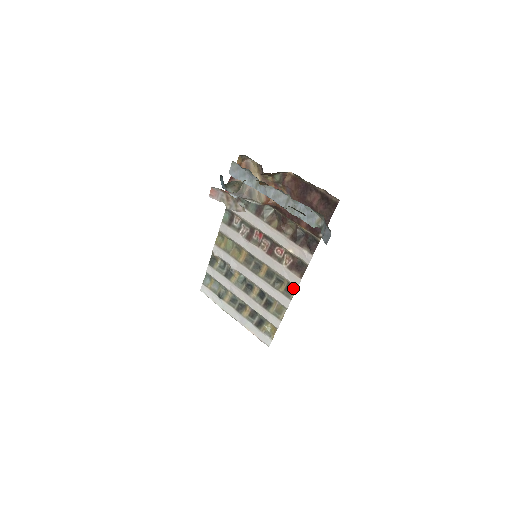
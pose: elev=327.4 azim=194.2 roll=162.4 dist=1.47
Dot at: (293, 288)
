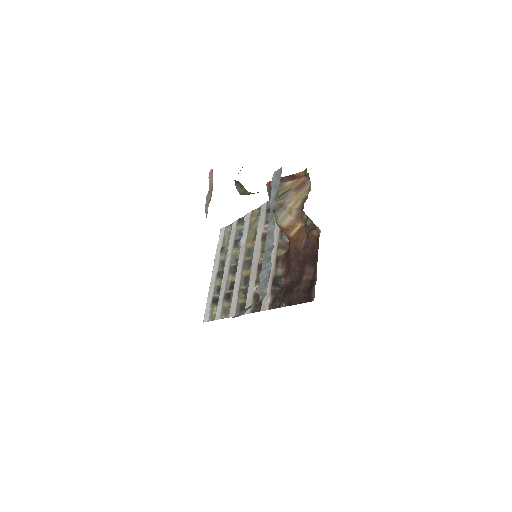
Dot at: occluded
